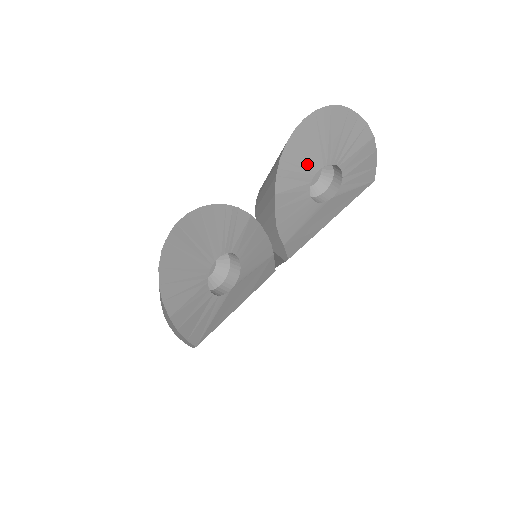
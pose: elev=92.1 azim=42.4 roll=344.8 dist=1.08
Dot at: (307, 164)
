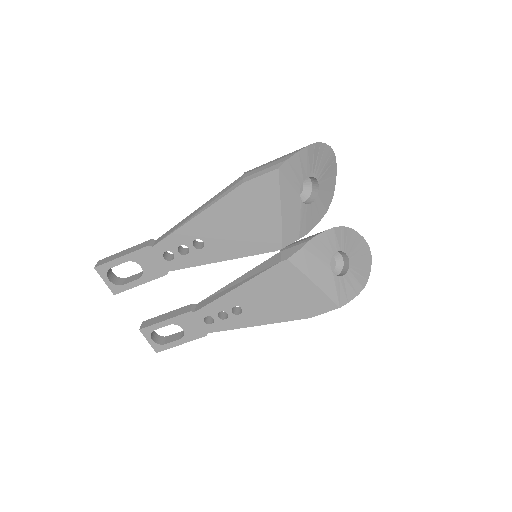
Dot at: (348, 246)
